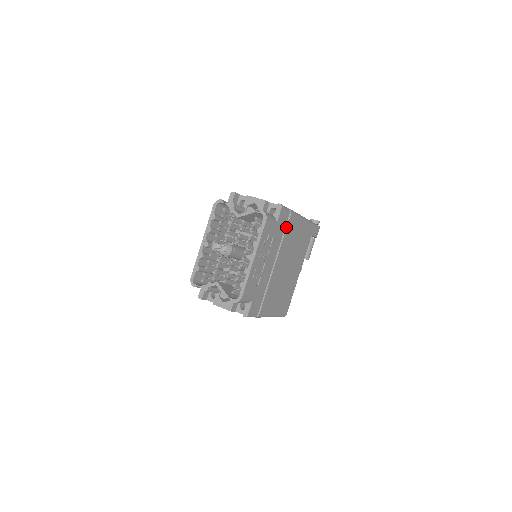
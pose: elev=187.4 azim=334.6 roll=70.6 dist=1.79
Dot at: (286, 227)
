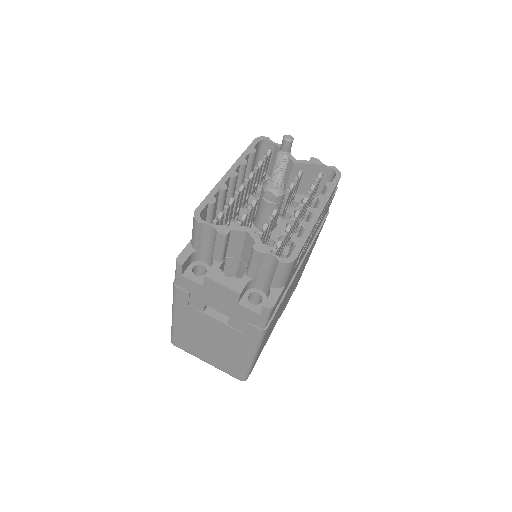
Dot at: (321, 225)
